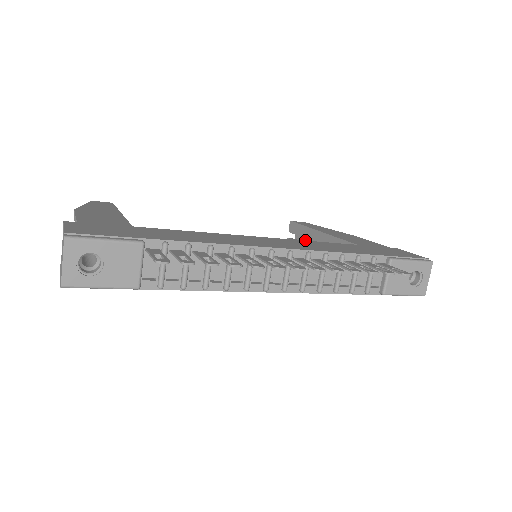
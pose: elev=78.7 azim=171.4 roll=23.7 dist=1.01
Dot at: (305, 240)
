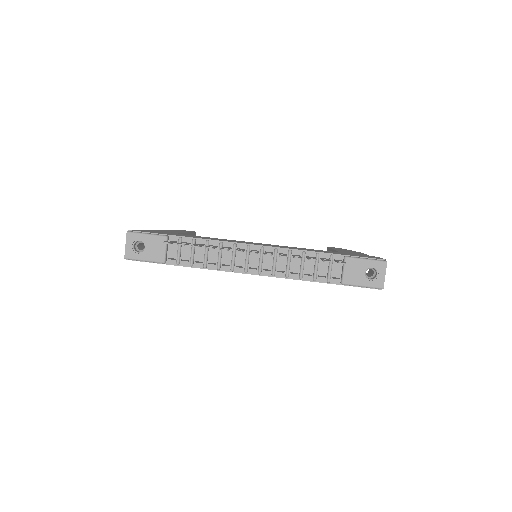
Dot at: occluded
